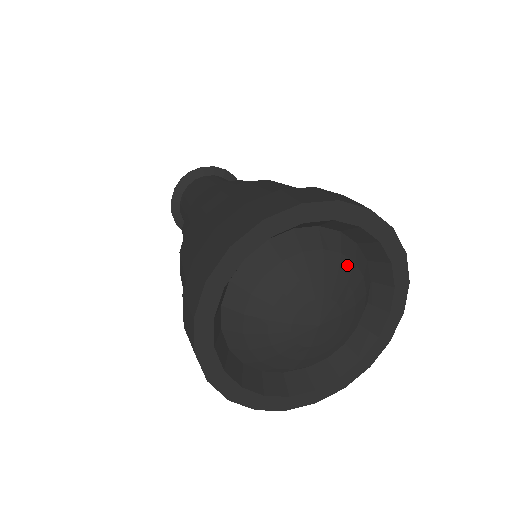
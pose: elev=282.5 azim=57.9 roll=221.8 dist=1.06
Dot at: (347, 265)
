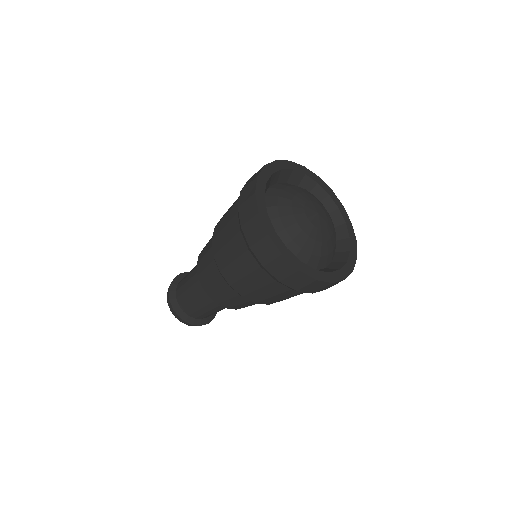
Dot at: (295, 188)
